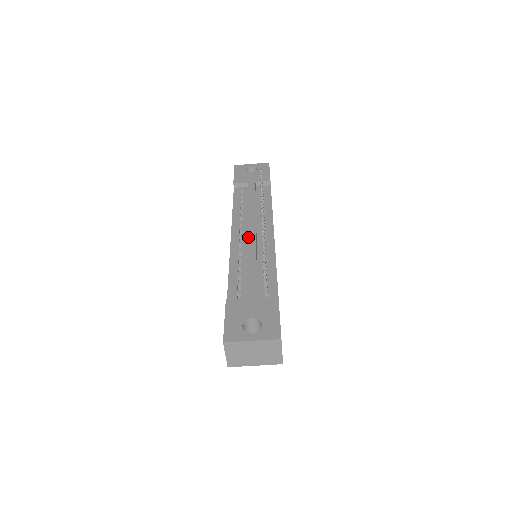
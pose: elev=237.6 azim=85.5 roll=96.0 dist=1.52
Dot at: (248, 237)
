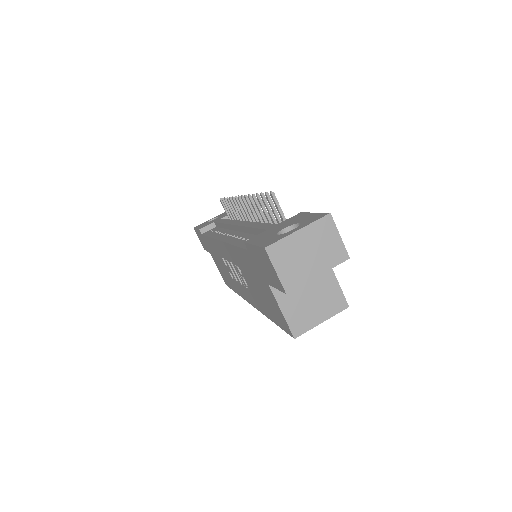
Dot at: (238, 225)
